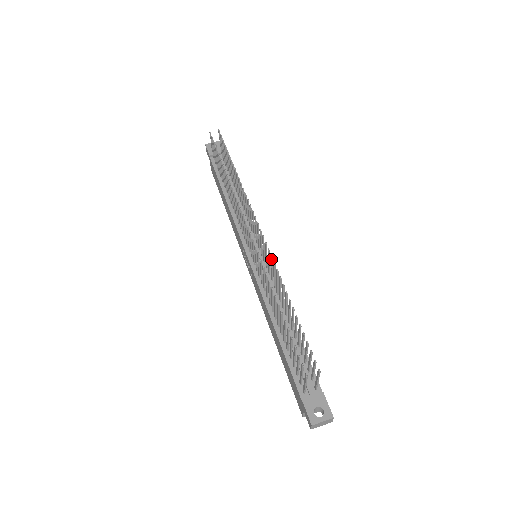
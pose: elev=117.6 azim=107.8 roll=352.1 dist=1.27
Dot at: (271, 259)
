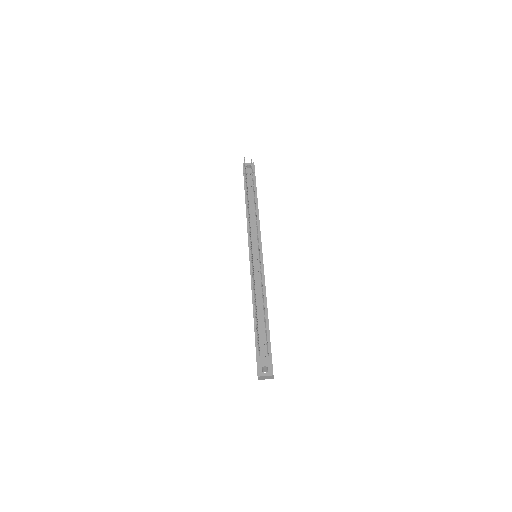
Dot at: (259, 261)
